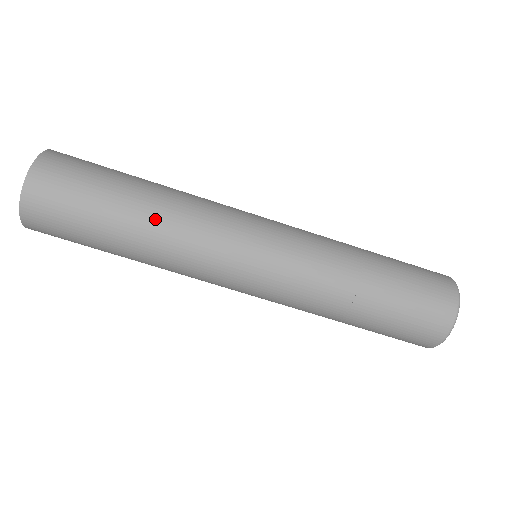
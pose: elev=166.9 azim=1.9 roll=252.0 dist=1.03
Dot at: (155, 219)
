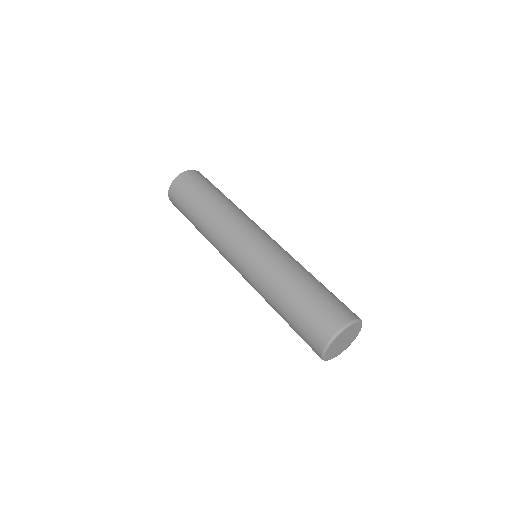
Dot at: (203, 226)
